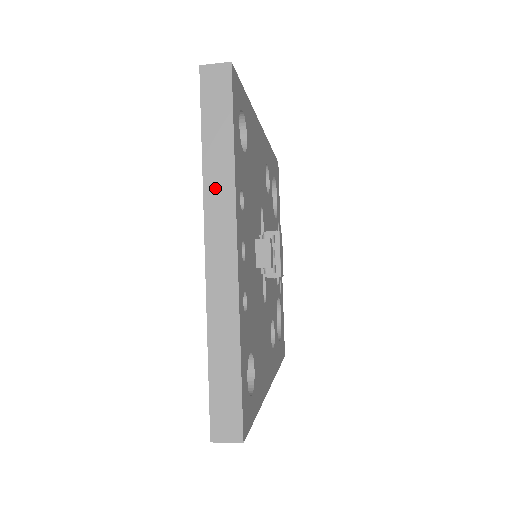
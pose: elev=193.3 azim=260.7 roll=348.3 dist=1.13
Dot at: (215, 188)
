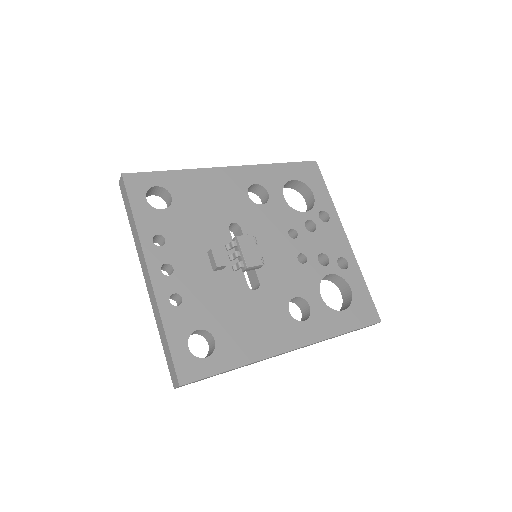
Dot at: (137, 243)
